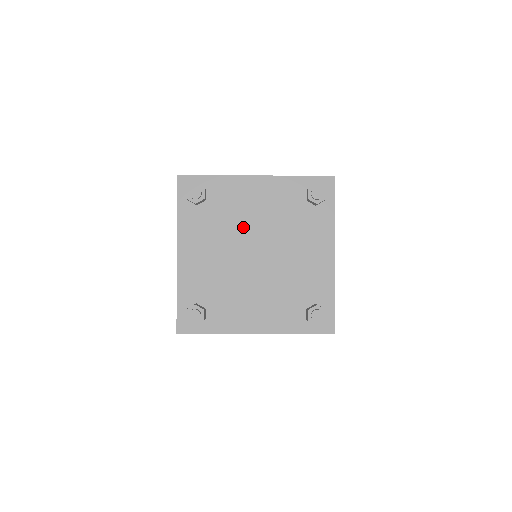
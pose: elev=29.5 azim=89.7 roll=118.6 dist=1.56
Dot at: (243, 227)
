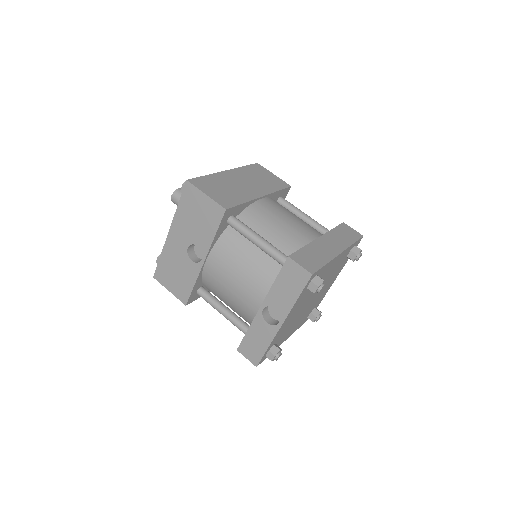
Dot at: occluded
